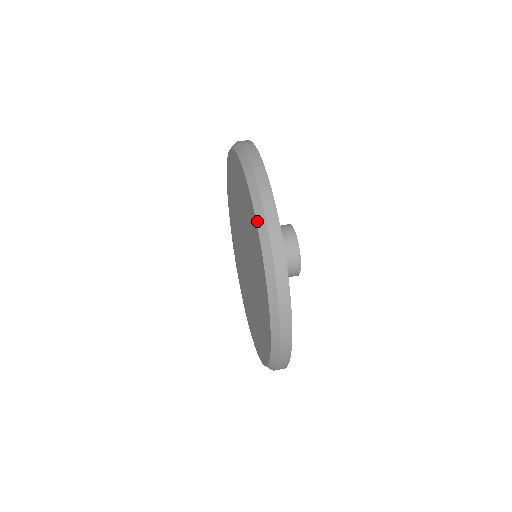
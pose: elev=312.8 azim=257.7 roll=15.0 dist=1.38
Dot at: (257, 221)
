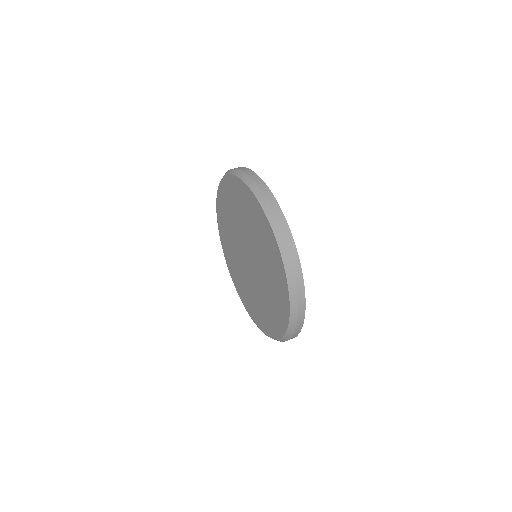
Dot at: (278, 244)
